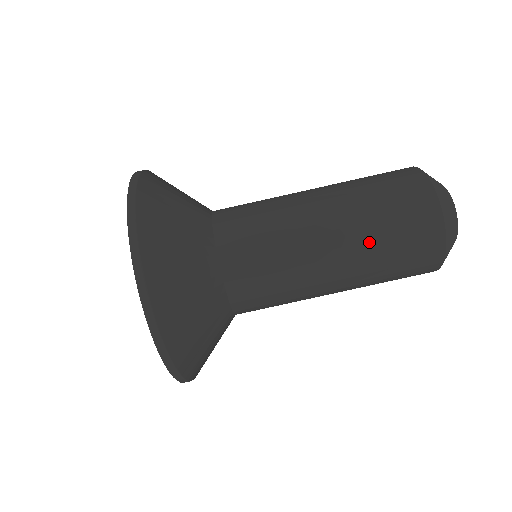
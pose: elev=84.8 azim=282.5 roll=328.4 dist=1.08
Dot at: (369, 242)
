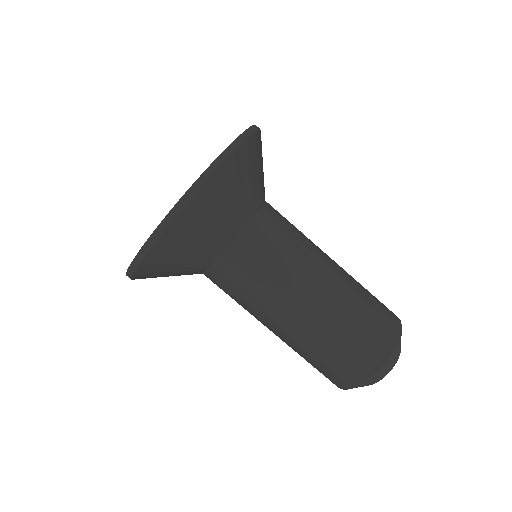
Dot at: (315, 343)
